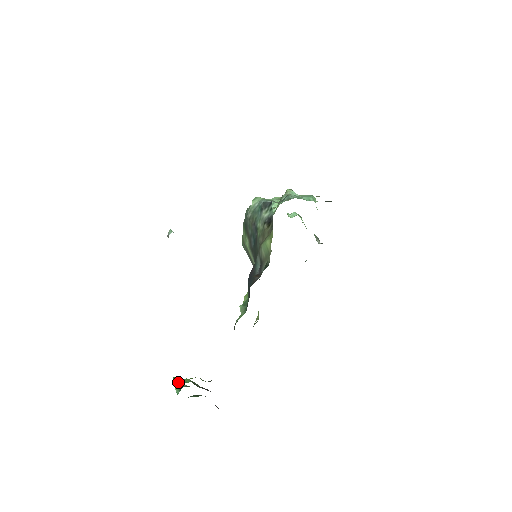
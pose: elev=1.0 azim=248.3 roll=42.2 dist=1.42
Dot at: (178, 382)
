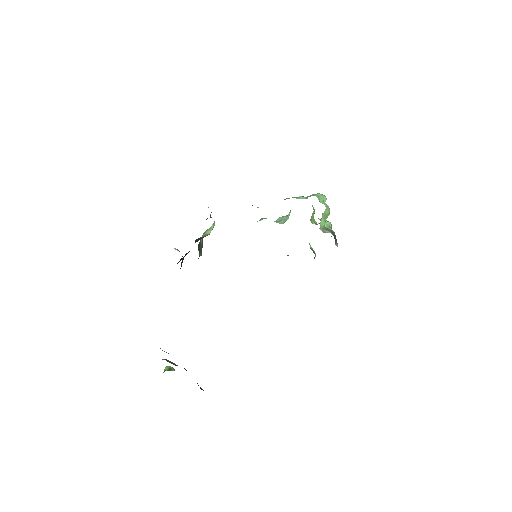
Dot at: (167, 368)
